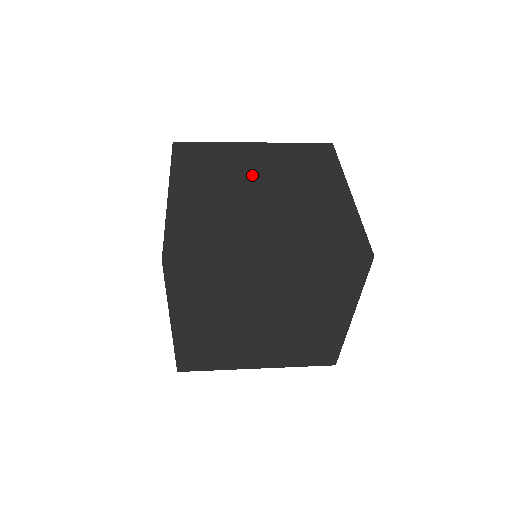
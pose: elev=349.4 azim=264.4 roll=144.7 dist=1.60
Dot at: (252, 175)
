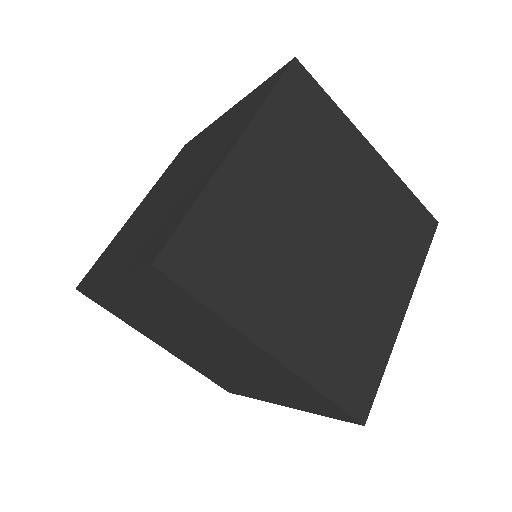
Dot at: (298, 220)
